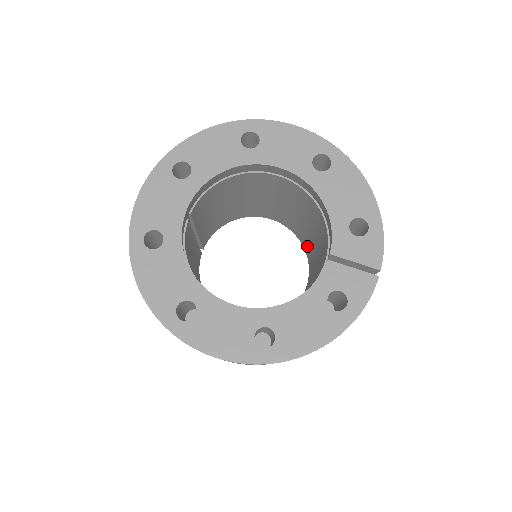
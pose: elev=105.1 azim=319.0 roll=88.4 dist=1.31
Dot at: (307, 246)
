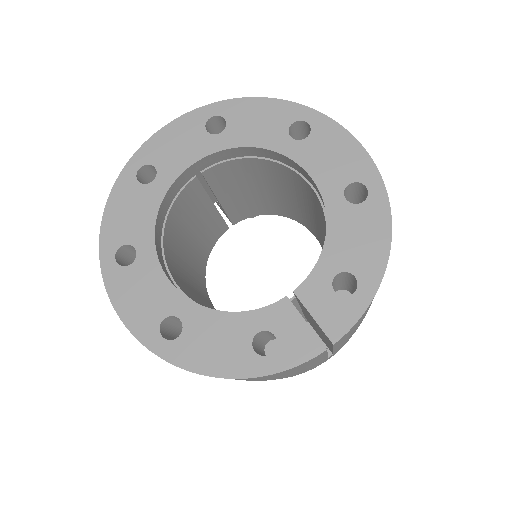
Dot at: occluded
